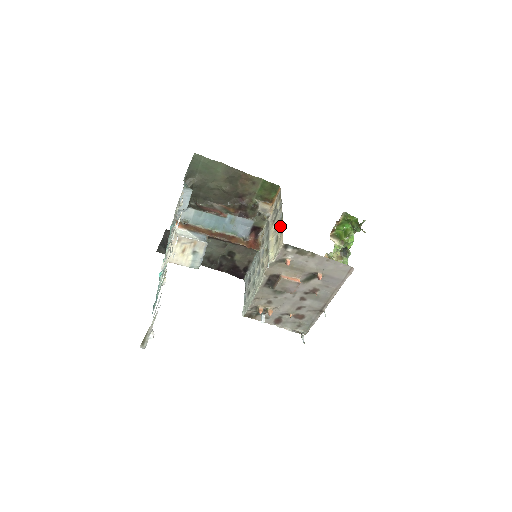
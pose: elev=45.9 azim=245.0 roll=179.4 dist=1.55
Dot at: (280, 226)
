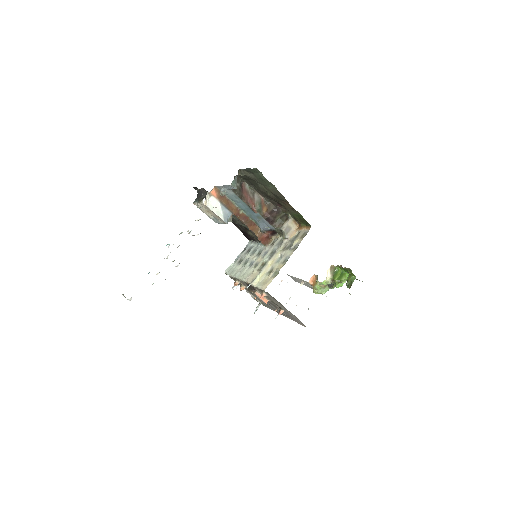
Dot at: (279, 267)
